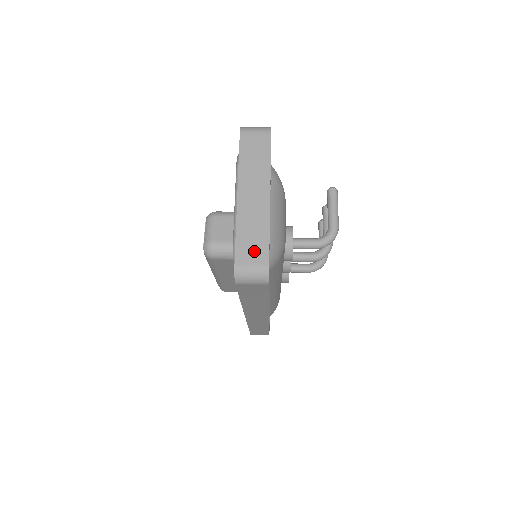
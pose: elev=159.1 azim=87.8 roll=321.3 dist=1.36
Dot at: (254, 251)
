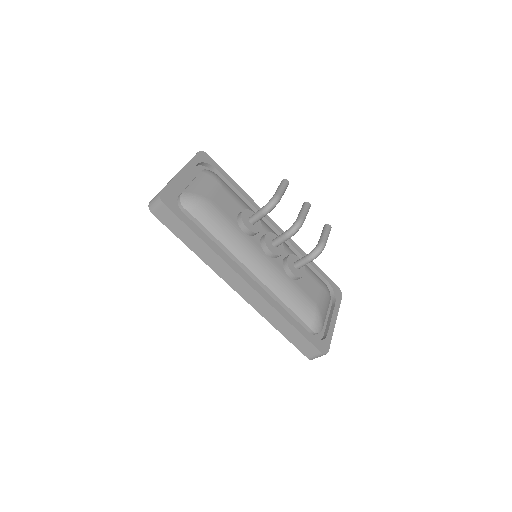
Dot at: occluded
